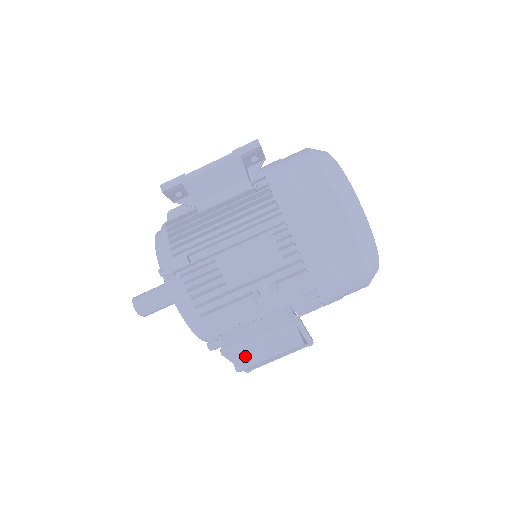
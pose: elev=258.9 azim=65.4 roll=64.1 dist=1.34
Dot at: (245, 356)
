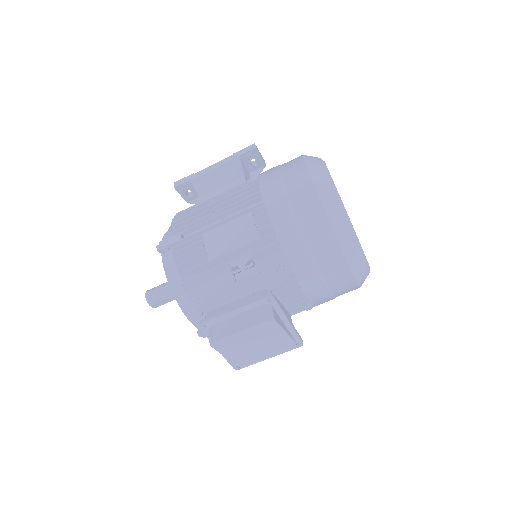
Dot at: (219, 330)
